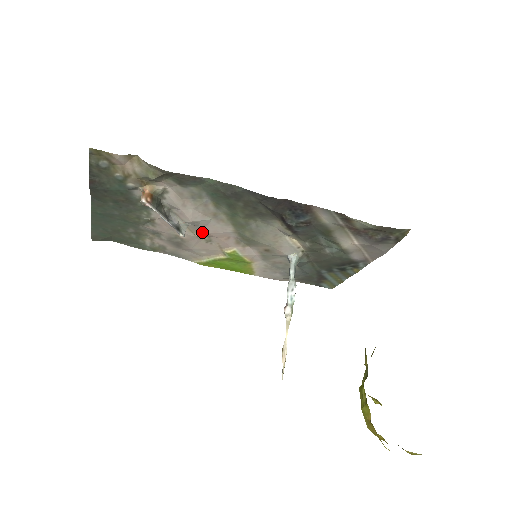
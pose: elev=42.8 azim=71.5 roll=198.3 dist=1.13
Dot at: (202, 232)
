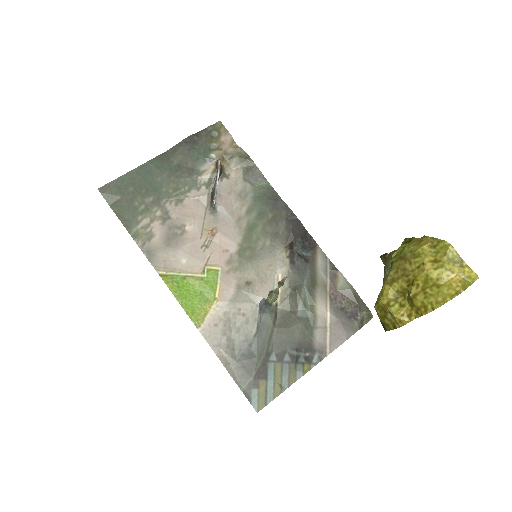
Dot at: (216, 227)
